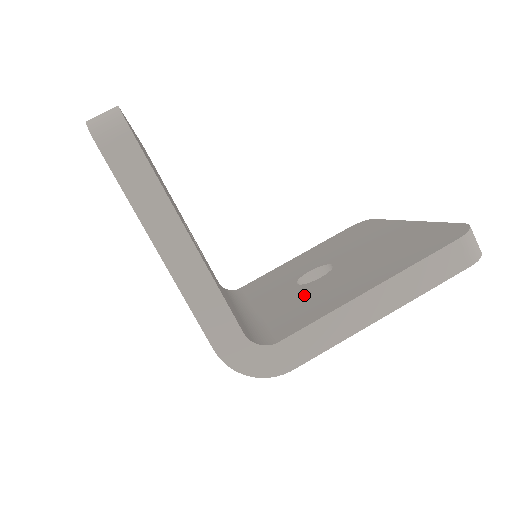
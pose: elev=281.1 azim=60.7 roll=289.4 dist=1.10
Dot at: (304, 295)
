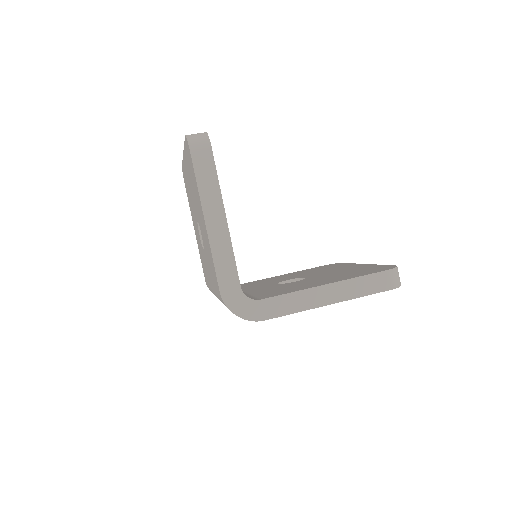
Dot at: (282, 287)
